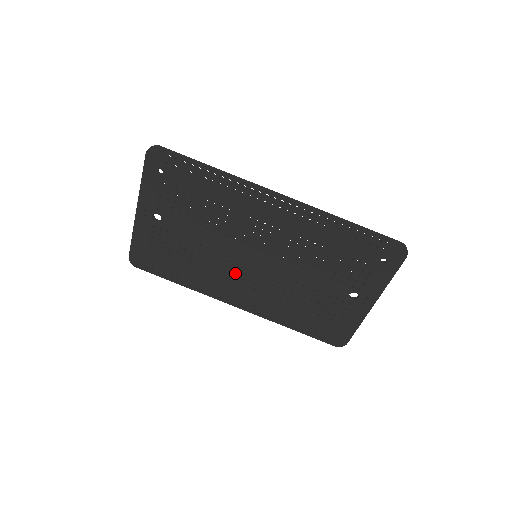
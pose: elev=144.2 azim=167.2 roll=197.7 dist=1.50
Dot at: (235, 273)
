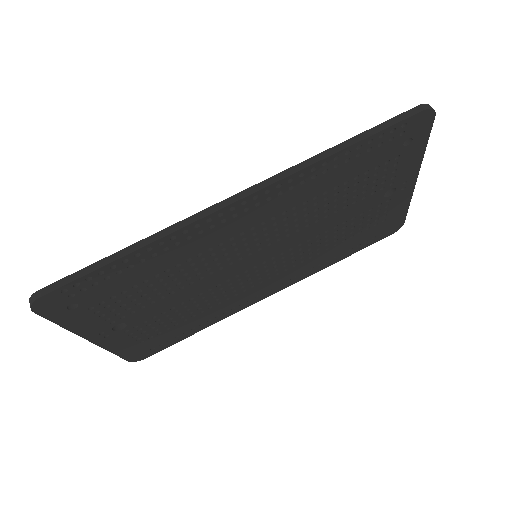
Dot at: (247, 283)
